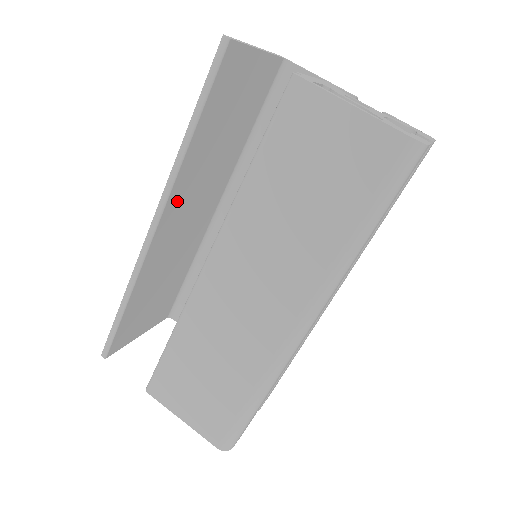
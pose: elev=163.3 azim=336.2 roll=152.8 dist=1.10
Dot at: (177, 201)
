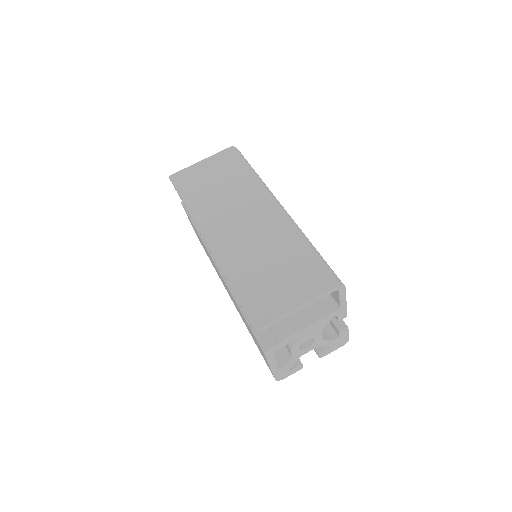
Dot at: occluded
